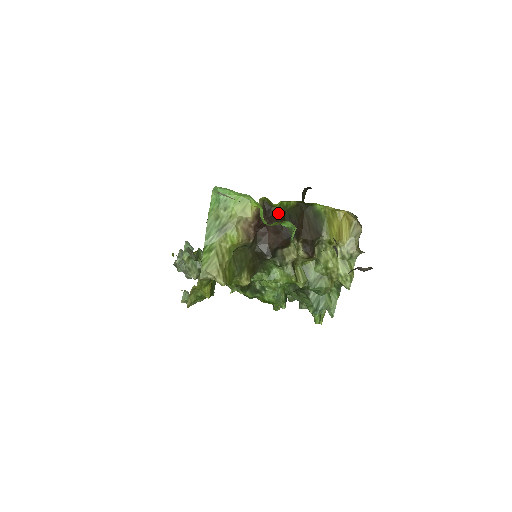
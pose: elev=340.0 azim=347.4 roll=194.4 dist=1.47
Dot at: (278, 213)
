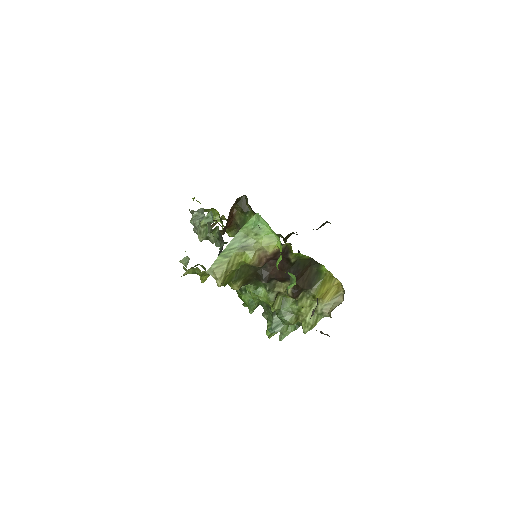
Dot at: (292, 259)
